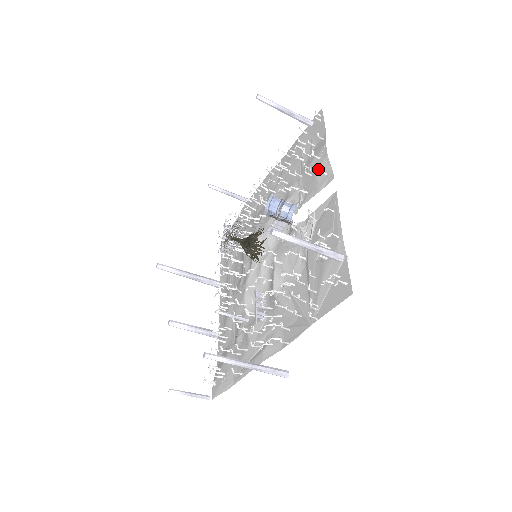
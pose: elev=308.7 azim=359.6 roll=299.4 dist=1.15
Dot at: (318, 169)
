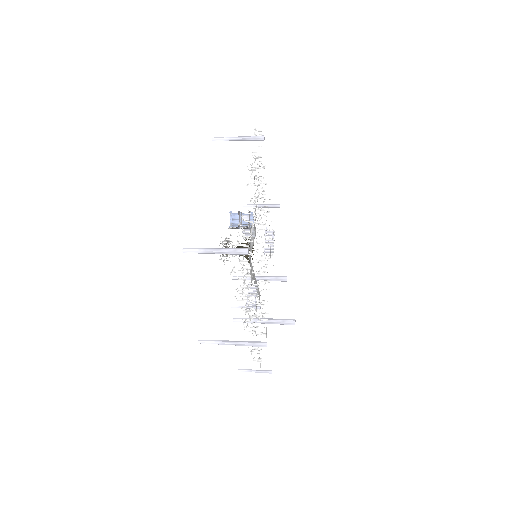
Dot at: (254, 179)
